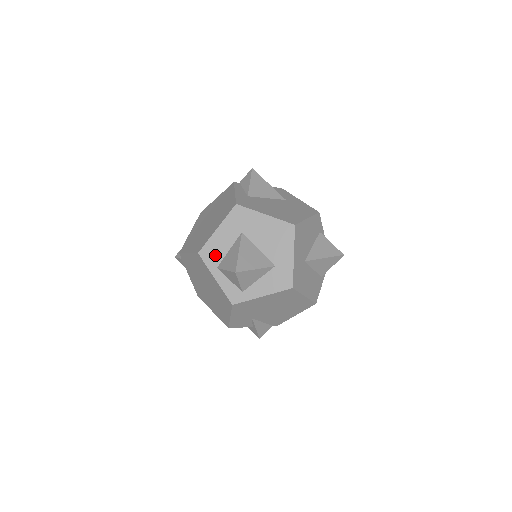
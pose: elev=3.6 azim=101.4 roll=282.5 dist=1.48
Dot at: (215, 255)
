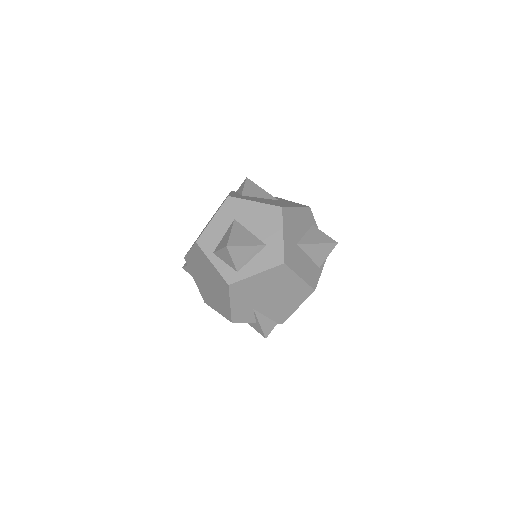
Dot at: (211, 242)
